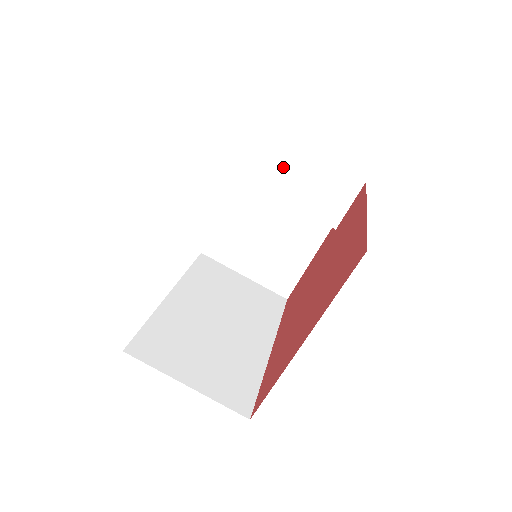
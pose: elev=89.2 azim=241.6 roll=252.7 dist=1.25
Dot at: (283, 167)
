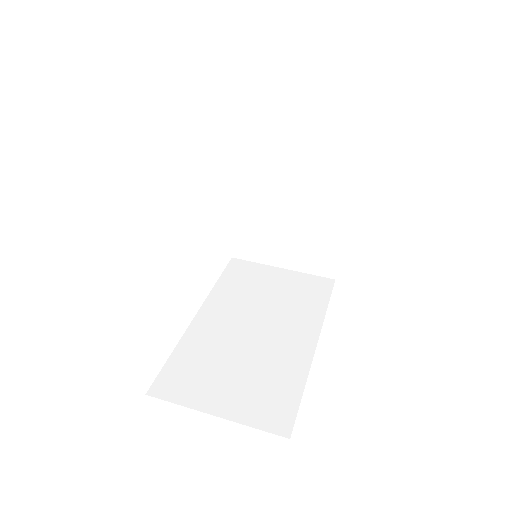
Dot at: (263, 146)
